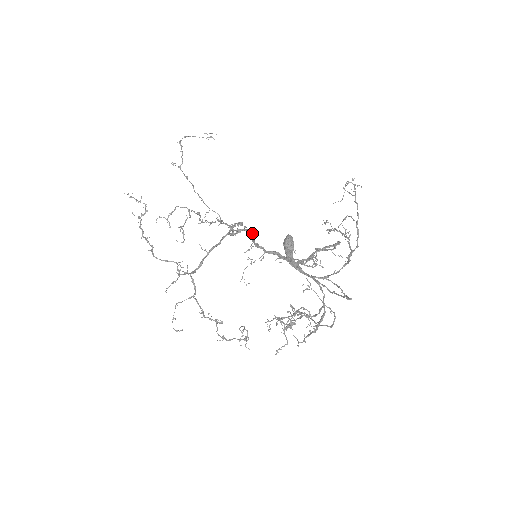
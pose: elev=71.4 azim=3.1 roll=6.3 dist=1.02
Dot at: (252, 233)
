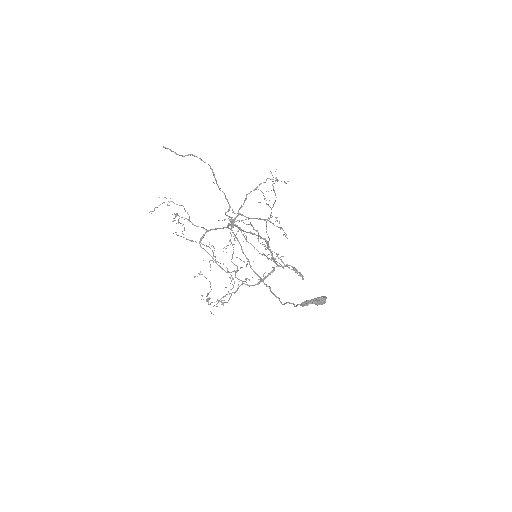
Dot at: (257, 235)
